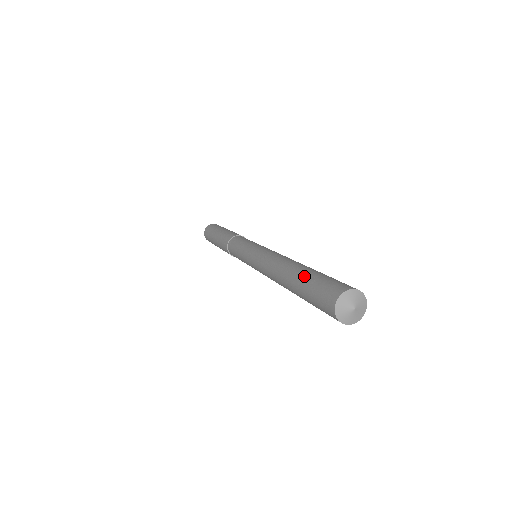
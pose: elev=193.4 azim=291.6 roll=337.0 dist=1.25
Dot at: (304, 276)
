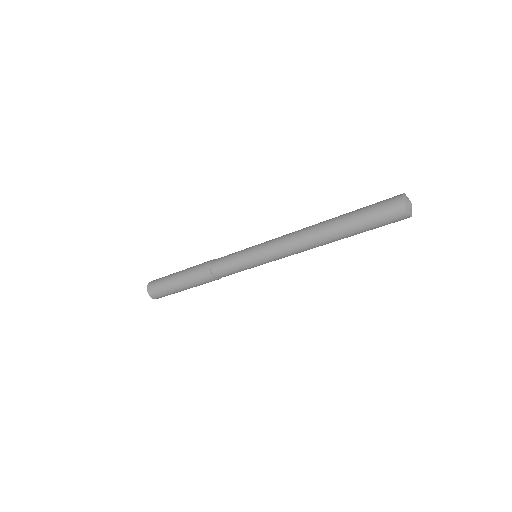
Dot at: (352, 212)
